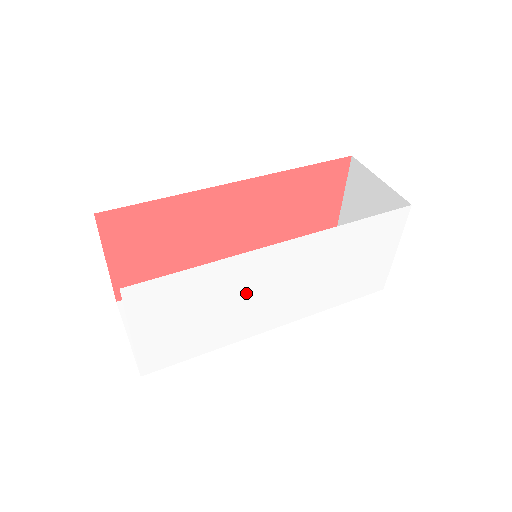
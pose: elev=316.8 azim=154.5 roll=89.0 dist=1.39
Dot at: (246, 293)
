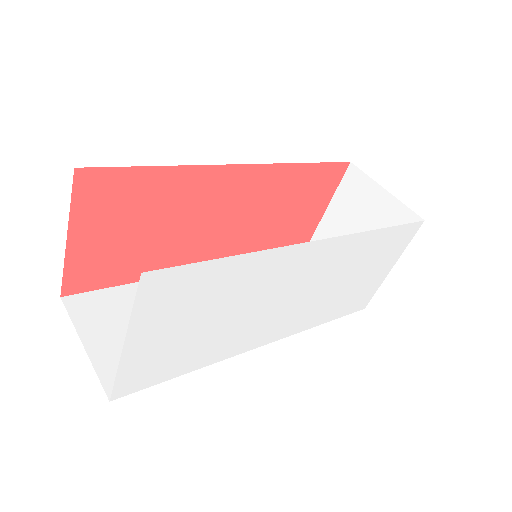
Dot at: (262, 298)
